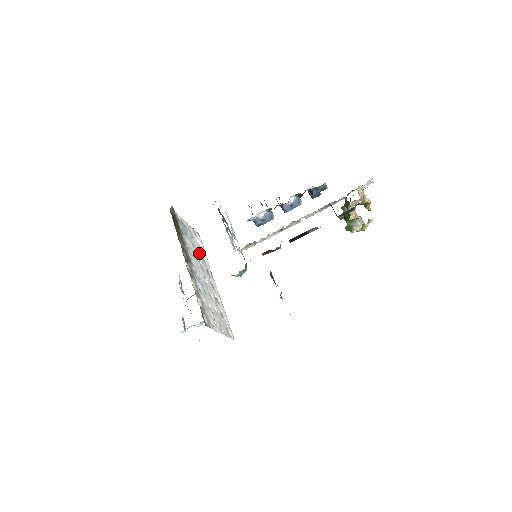
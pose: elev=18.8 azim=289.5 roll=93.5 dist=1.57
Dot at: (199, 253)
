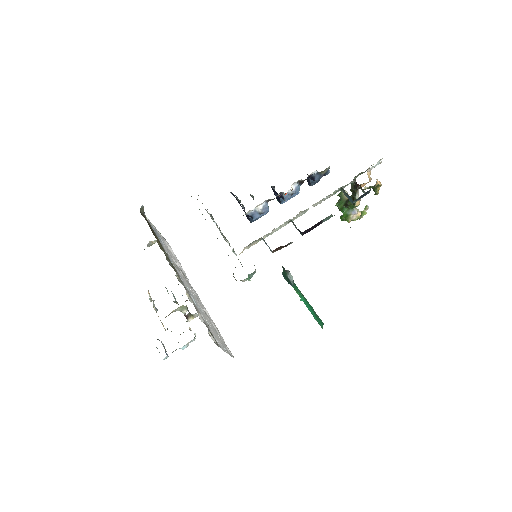
Dot at: (175, 261)
